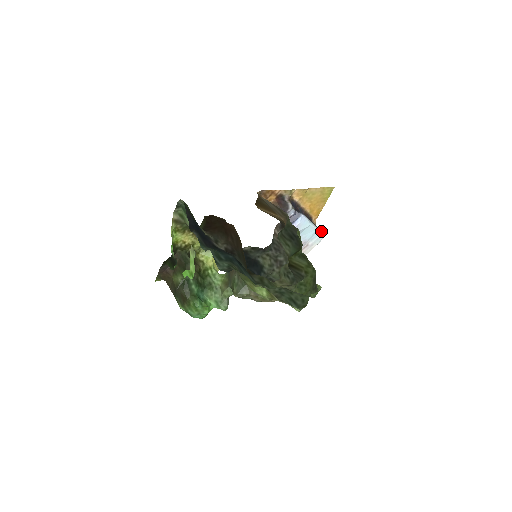
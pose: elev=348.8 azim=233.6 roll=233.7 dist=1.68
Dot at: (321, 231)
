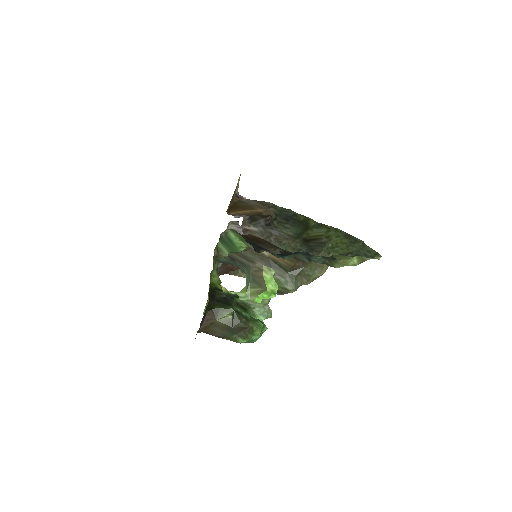
Dot at: occluded
